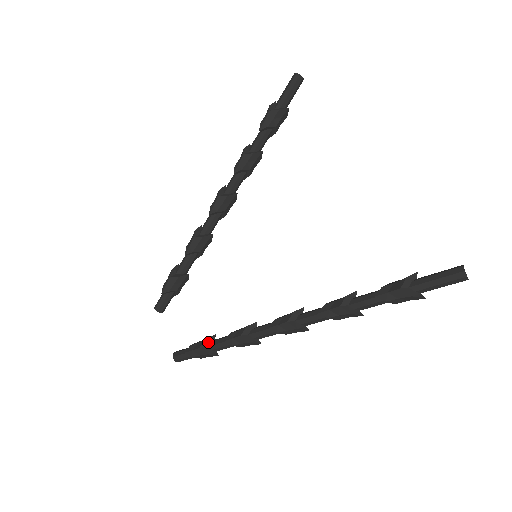
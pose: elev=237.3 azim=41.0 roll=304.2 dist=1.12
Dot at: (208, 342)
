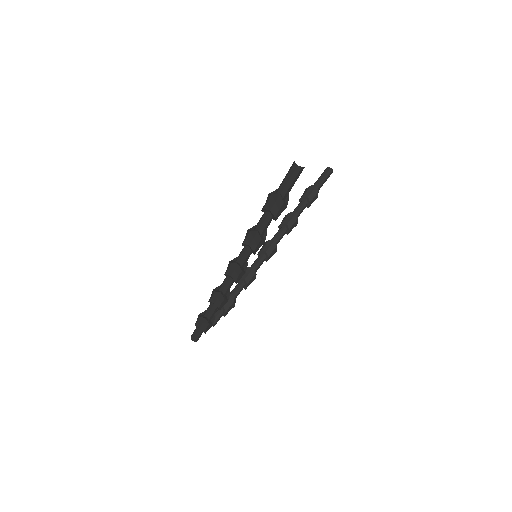
Dot at: occluded
